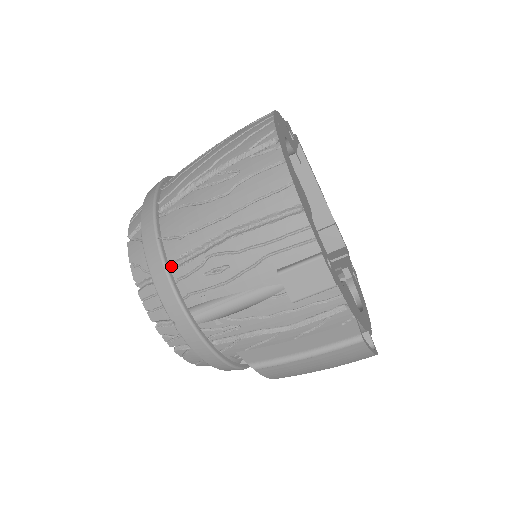
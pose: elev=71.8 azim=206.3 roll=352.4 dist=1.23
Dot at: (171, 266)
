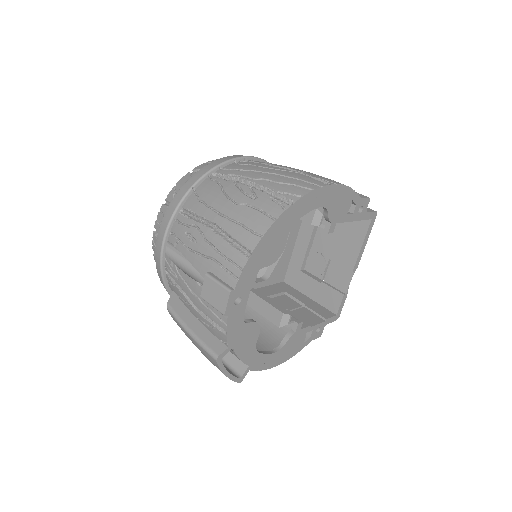
Dot at: (182, 209)
